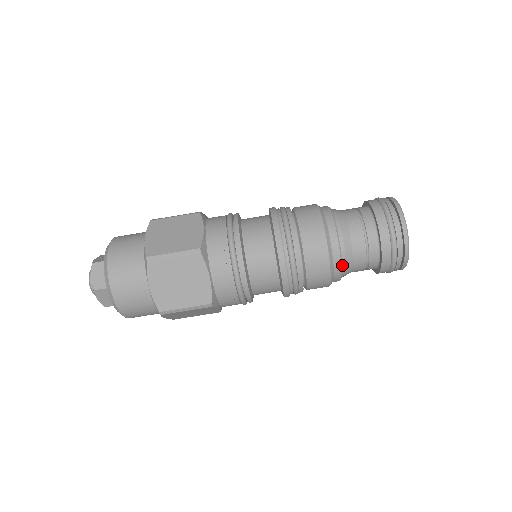
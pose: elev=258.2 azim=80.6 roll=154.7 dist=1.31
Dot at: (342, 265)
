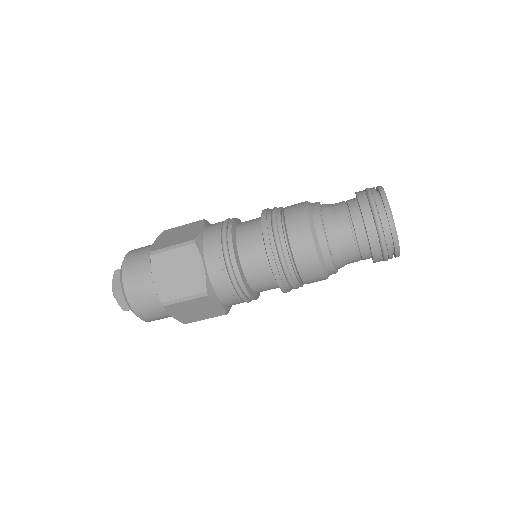
Dot at: (330, 249)
